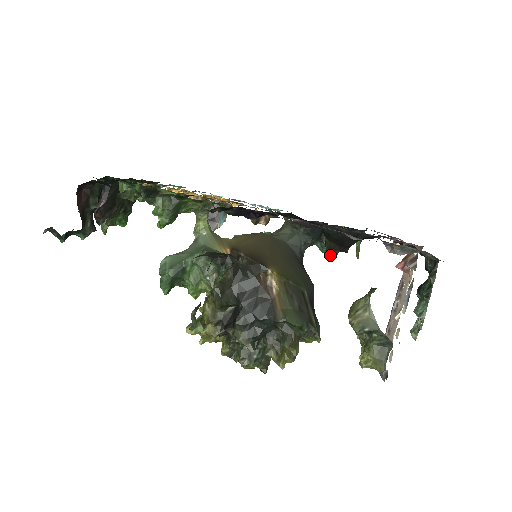
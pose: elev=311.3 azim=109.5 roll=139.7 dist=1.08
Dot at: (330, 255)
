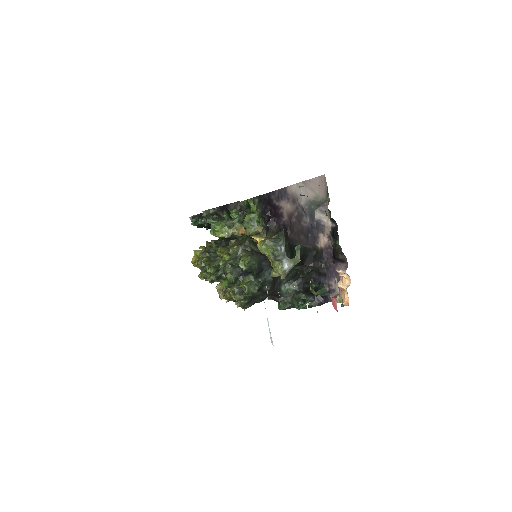
Dot at: (293, 267)
